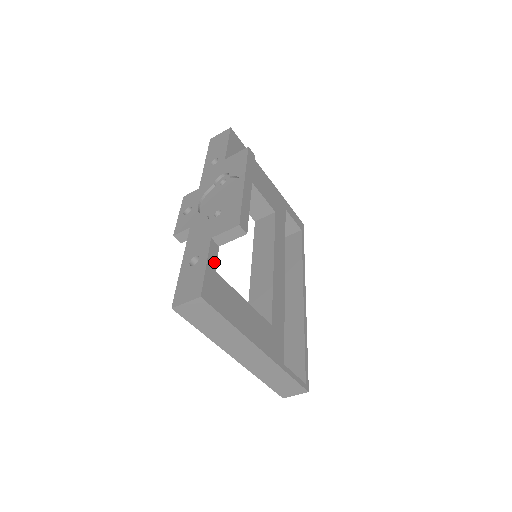
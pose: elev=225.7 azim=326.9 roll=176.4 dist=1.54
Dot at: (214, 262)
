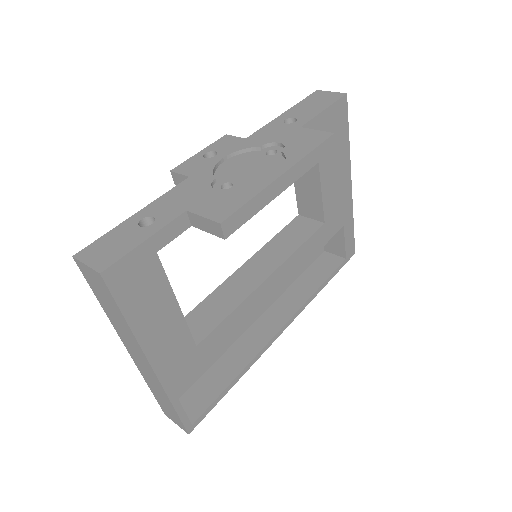
Dot at: (165, 241)
